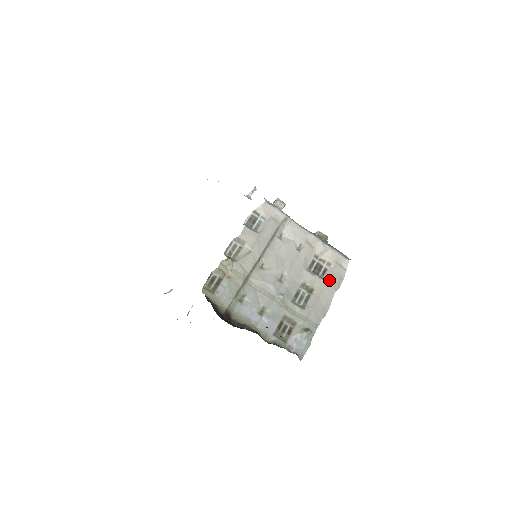
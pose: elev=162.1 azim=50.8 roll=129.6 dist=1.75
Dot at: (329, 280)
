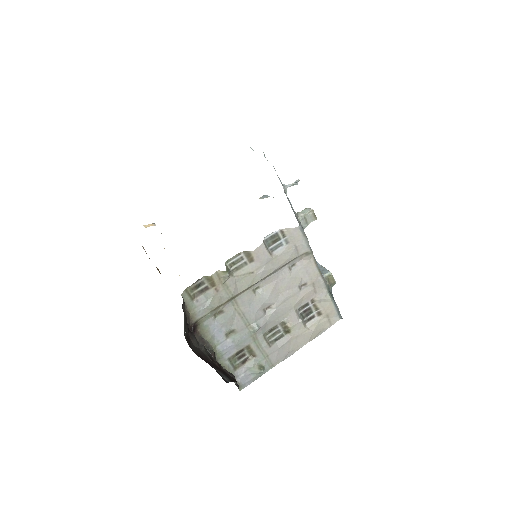
Dot at: (310, 329)
